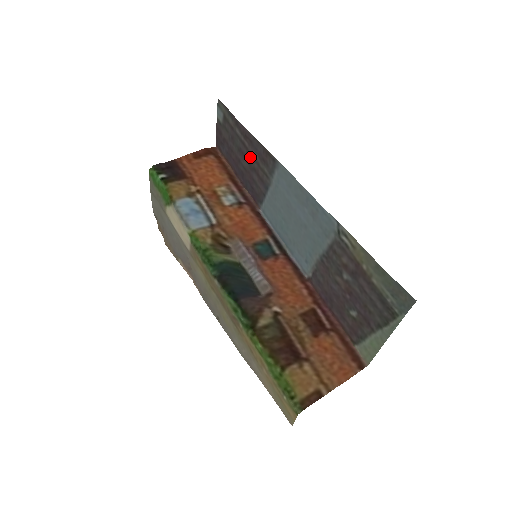
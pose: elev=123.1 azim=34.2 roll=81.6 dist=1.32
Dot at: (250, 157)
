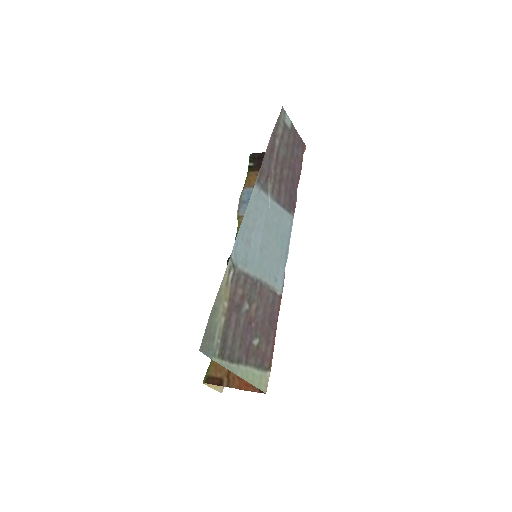
Dot at: (277, 169)
